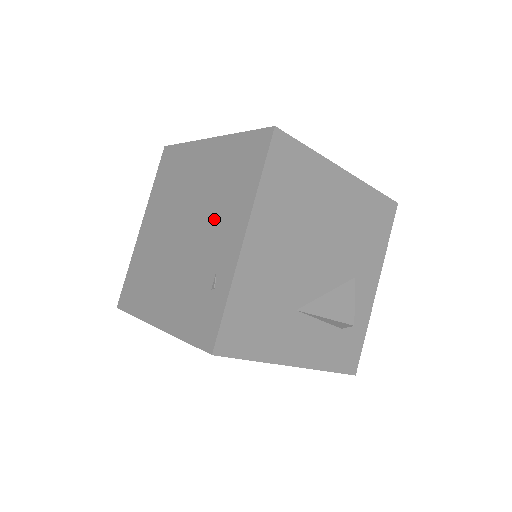
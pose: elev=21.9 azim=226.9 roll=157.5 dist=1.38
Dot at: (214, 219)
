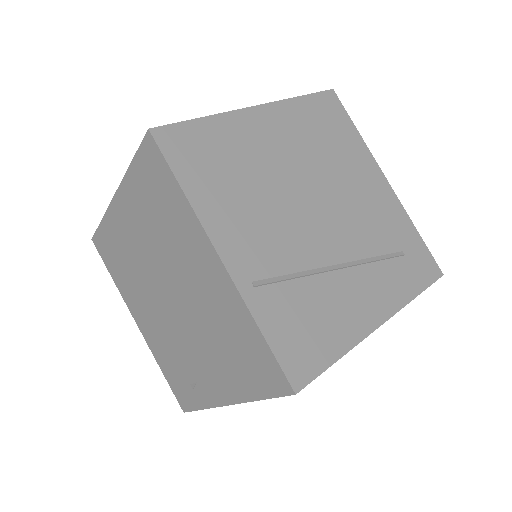
Dot at: (204, 347)
